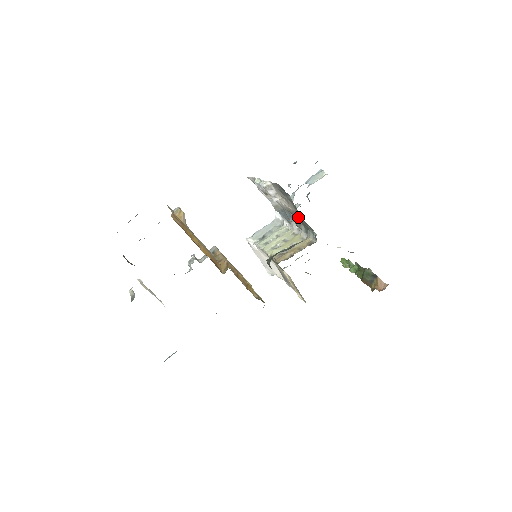
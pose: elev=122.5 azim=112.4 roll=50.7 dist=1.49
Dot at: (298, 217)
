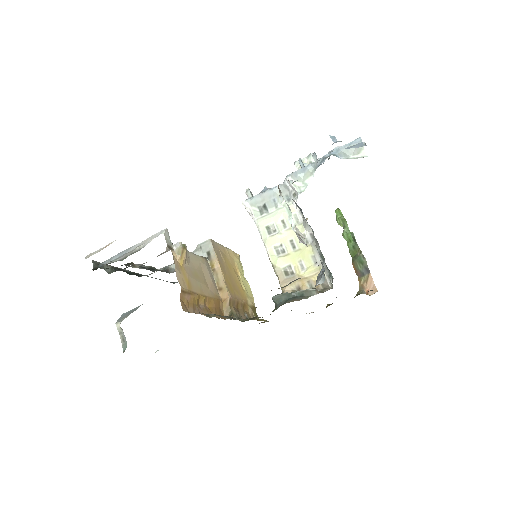
Dot at: occluded
